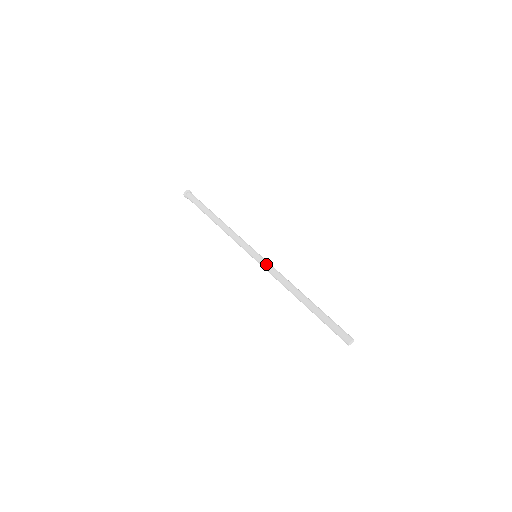
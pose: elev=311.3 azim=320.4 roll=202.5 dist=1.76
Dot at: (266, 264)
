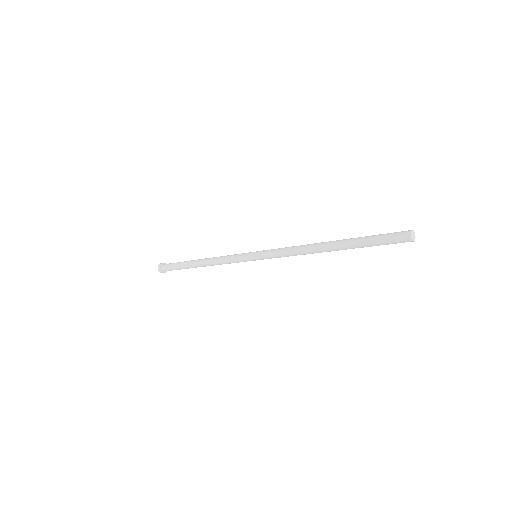
Dot at: (273, 249)
